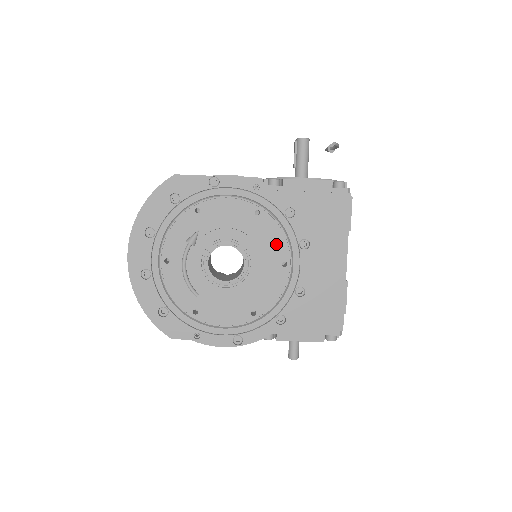
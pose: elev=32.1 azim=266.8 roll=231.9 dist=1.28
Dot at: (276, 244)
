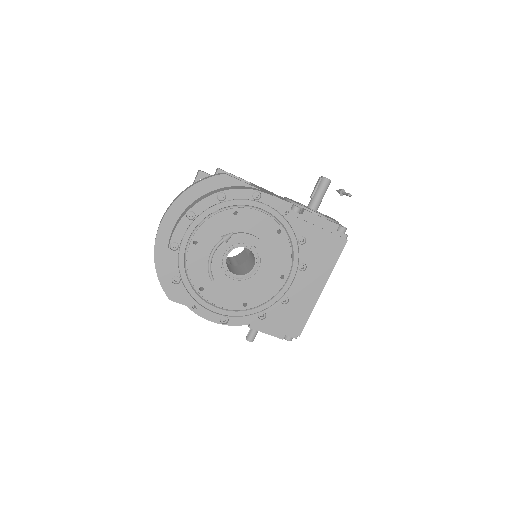
Dot at: (283, 260)
